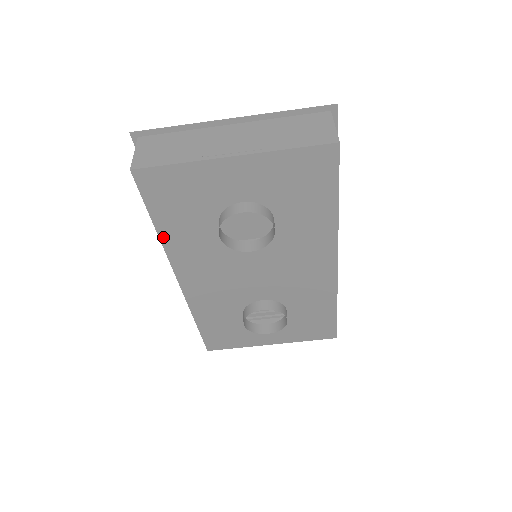
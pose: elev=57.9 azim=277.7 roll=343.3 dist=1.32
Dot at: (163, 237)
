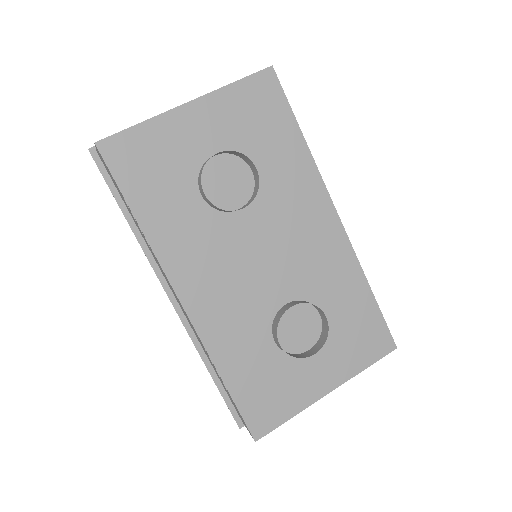
Dot at: (147, 230)
